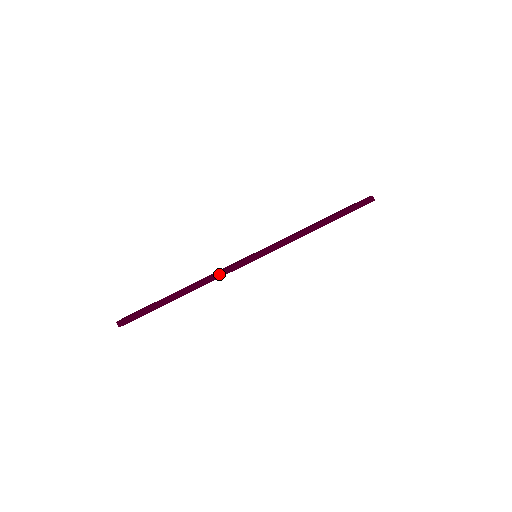
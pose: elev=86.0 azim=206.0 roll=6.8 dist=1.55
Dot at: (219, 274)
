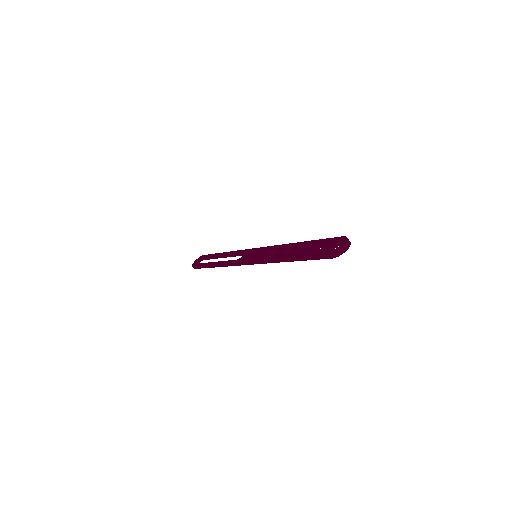
Dot at: (230, 264)
